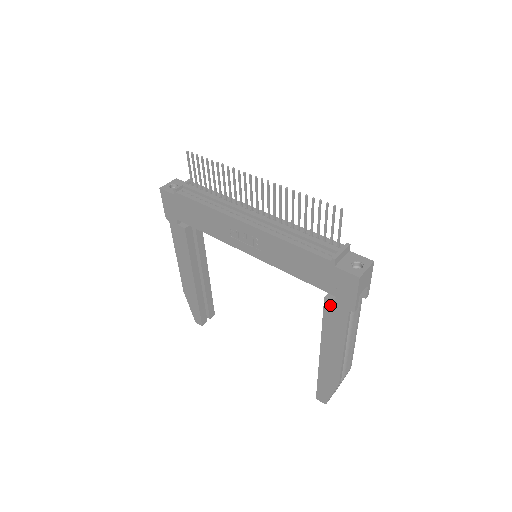
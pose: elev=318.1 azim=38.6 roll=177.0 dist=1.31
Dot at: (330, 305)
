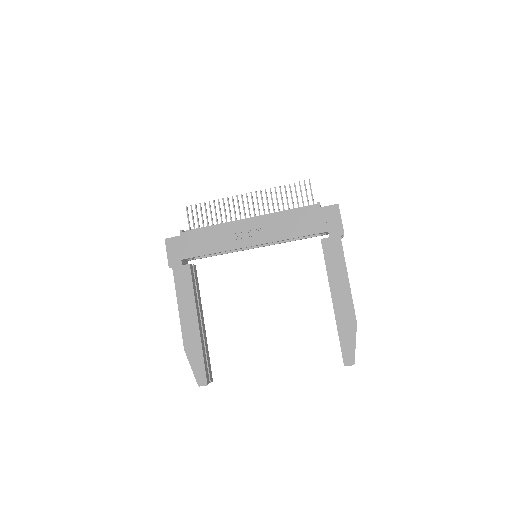
Dot at: (326, 242)
